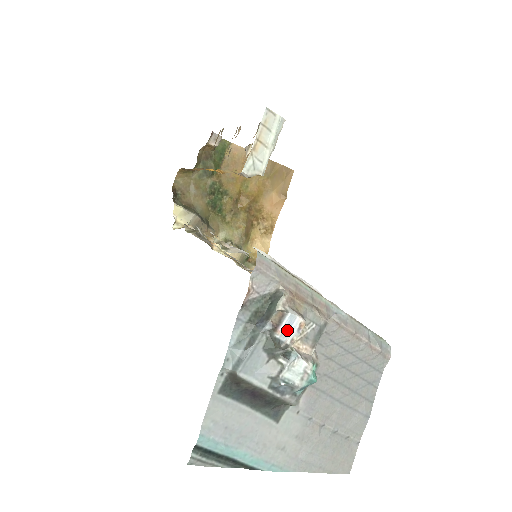
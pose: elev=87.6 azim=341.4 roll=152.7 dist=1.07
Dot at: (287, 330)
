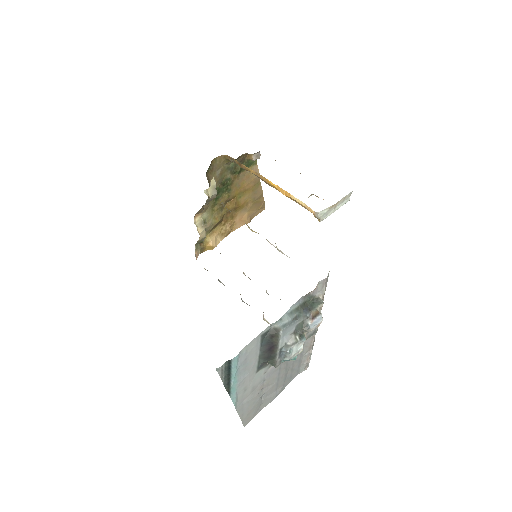
Dot at: (315, 323)
